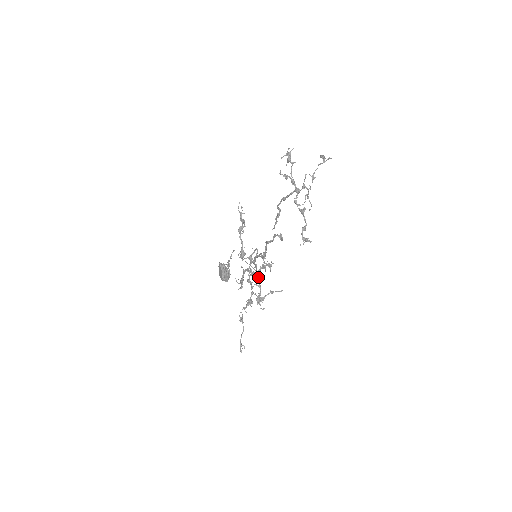
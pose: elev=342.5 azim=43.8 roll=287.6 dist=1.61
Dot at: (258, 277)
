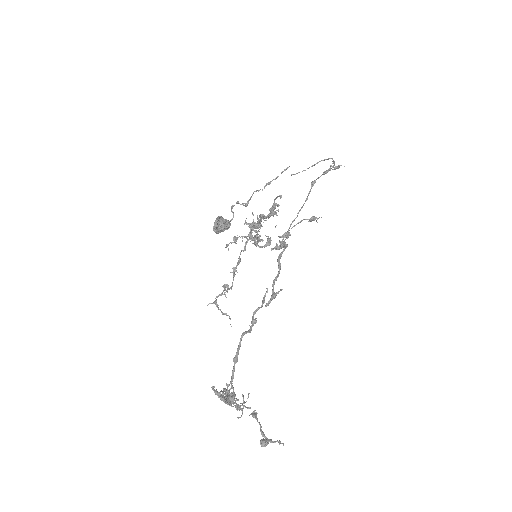
Dot at: (232, 283)
